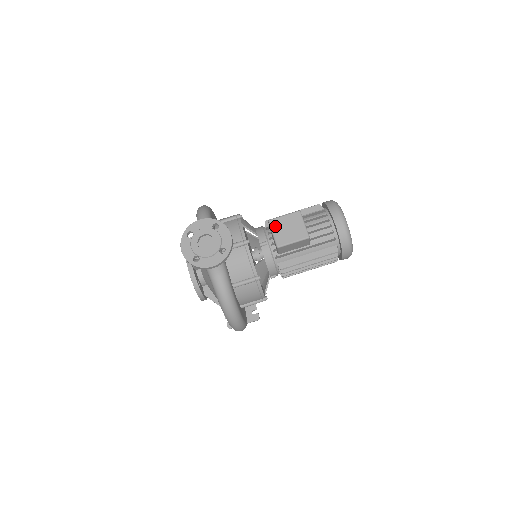
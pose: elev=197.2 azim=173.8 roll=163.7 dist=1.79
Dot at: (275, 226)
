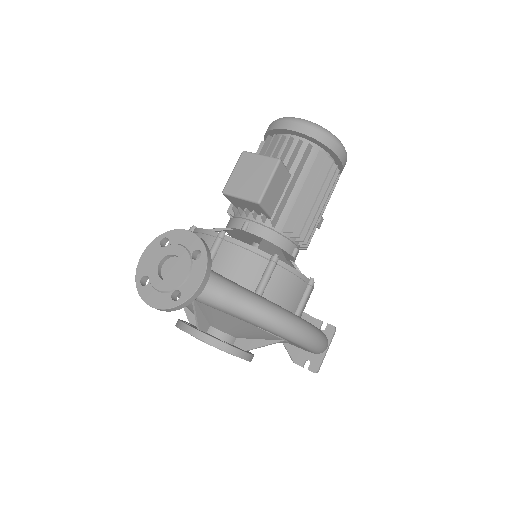
Dot at: (234, 189)
